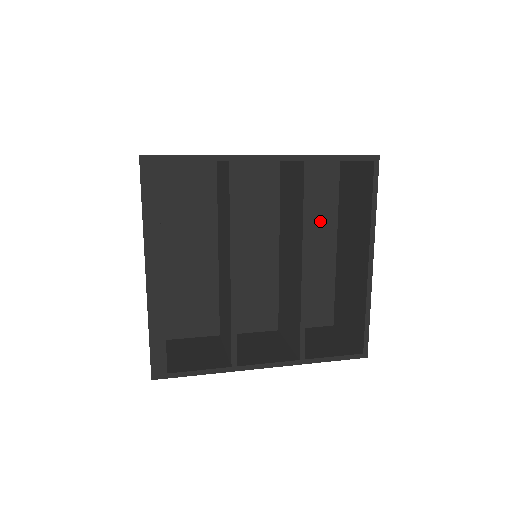
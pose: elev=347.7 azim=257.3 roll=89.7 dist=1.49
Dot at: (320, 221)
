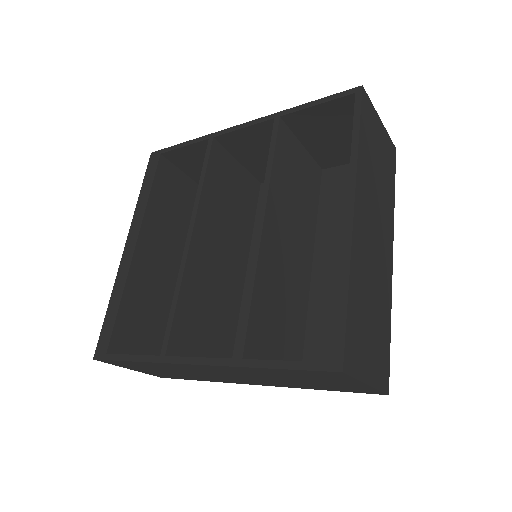
Dot at: occluded
